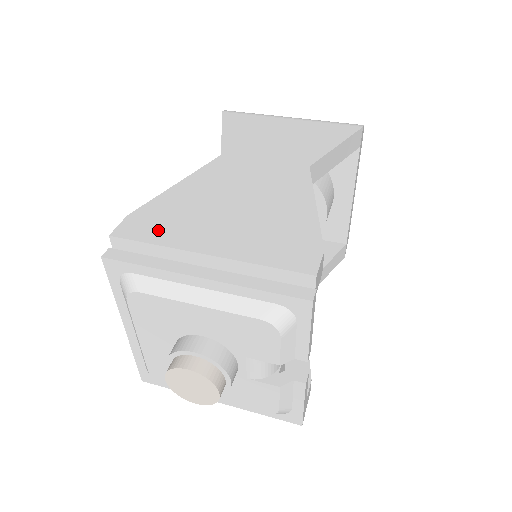
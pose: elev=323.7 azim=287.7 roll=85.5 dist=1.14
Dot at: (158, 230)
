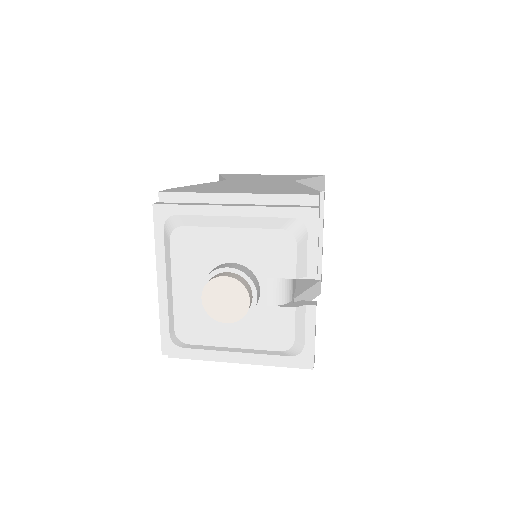
Dot at: (195, 190)
